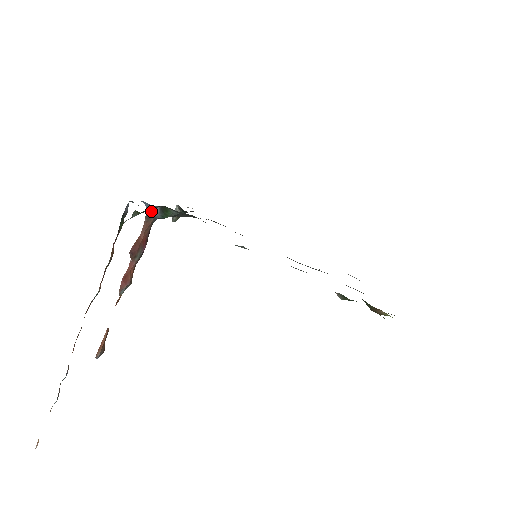
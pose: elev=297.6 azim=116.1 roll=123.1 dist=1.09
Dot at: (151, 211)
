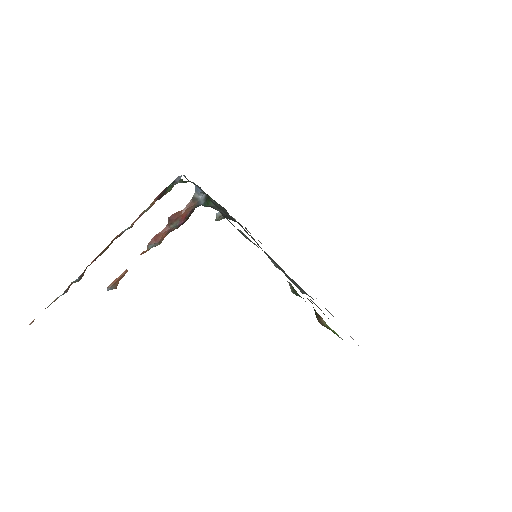
Dot at: (198, 195)
